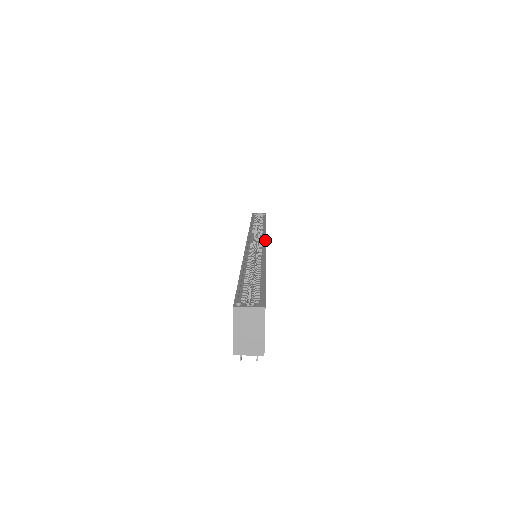
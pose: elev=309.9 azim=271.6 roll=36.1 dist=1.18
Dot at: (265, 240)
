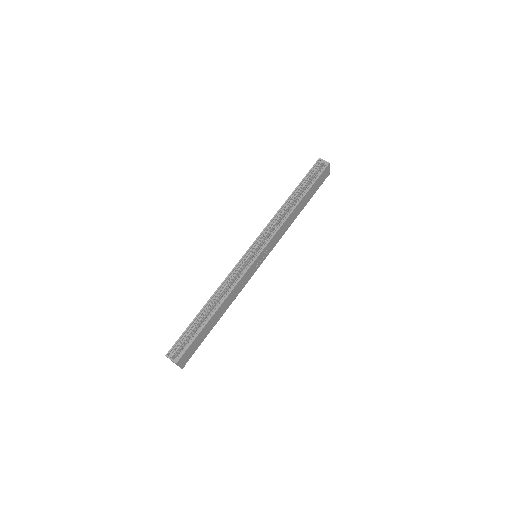
Dot at: (260, 253)
